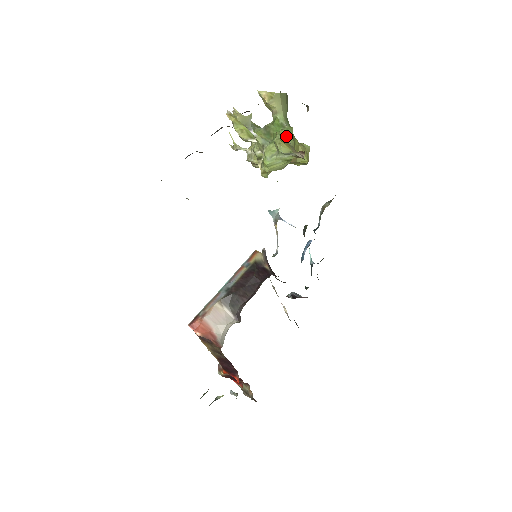
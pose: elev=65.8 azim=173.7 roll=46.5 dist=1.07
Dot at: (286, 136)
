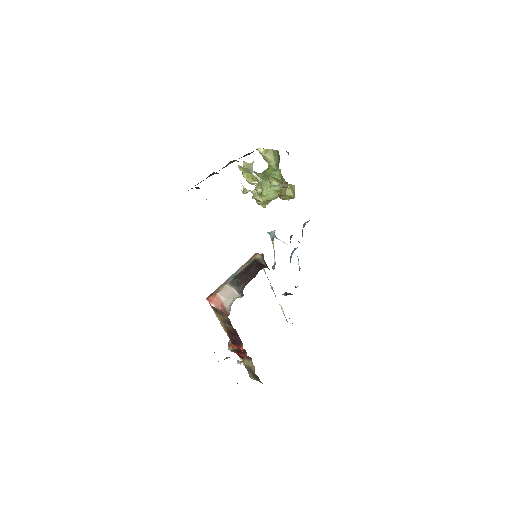
Dot at: (276, 175)
